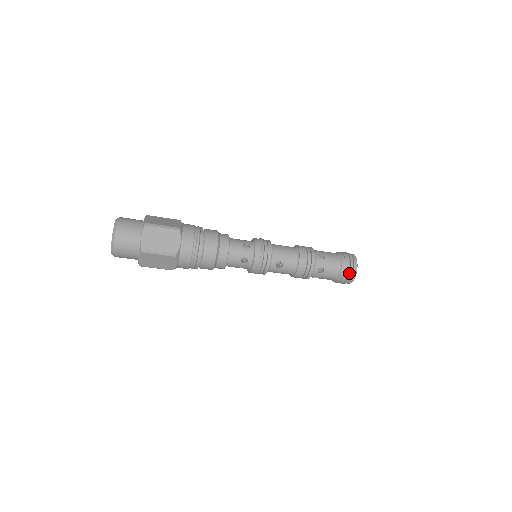
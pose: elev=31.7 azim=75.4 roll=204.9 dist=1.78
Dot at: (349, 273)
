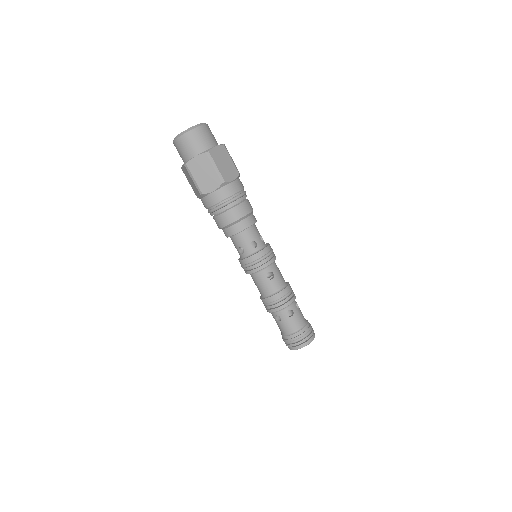
Dot at: (306, 337)
